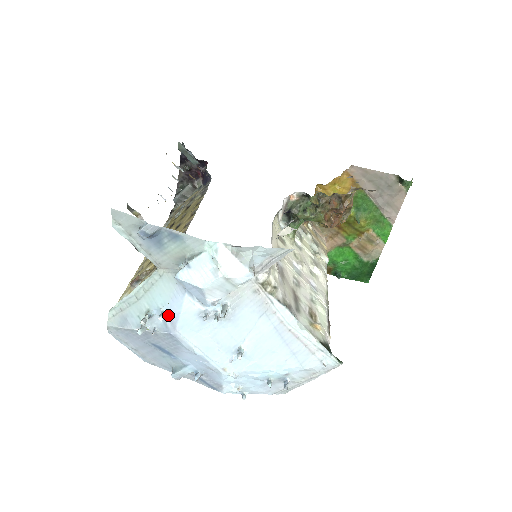
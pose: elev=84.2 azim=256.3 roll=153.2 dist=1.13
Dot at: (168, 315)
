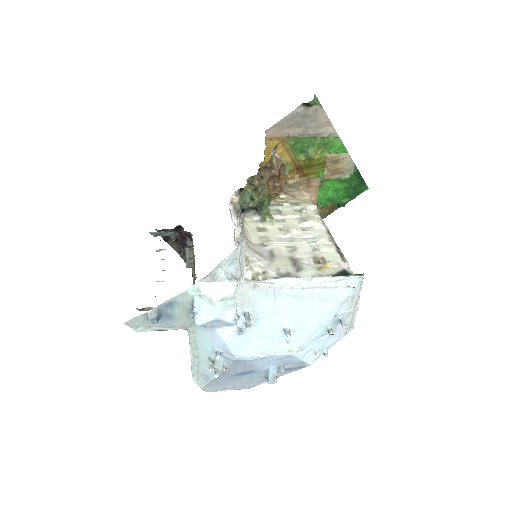
Dot at: (221, 351)
